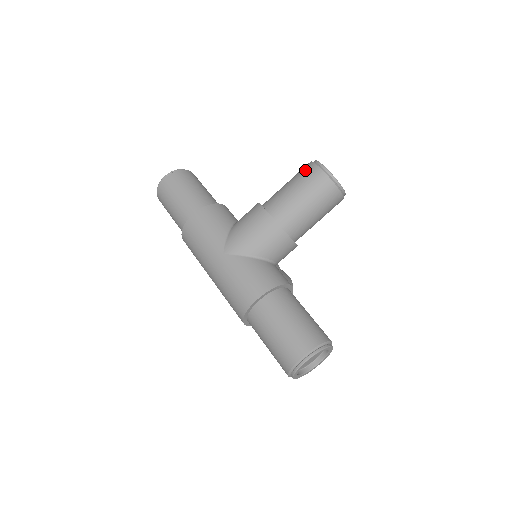
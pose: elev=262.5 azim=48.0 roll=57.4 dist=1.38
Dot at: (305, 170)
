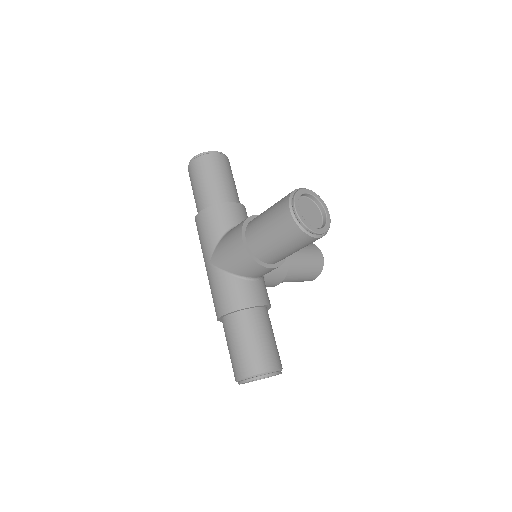
Dot at: (281, 204)
